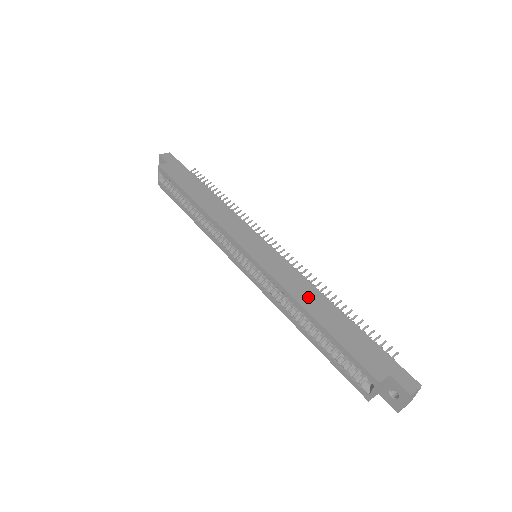
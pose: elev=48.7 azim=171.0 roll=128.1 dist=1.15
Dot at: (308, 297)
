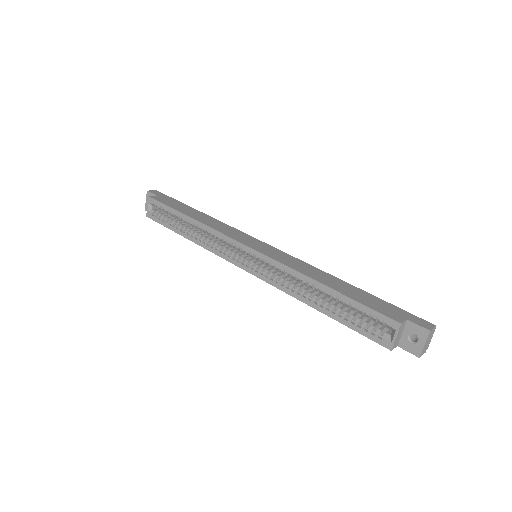
Dot at: (316, 274)
